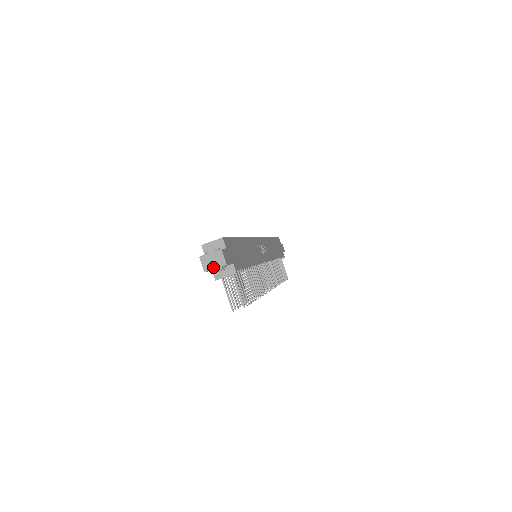
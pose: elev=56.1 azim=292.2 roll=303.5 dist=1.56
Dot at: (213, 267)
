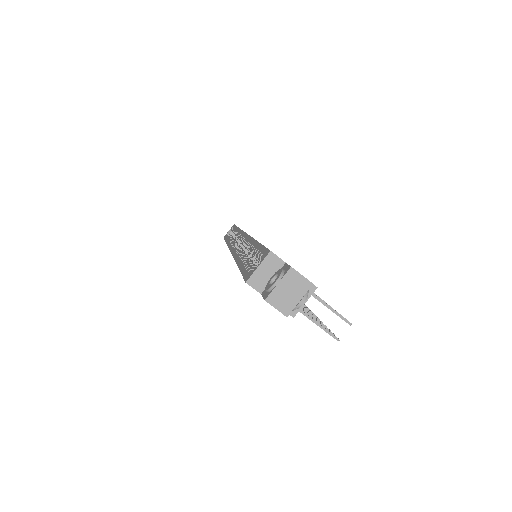
Dot at: (295, 301)
